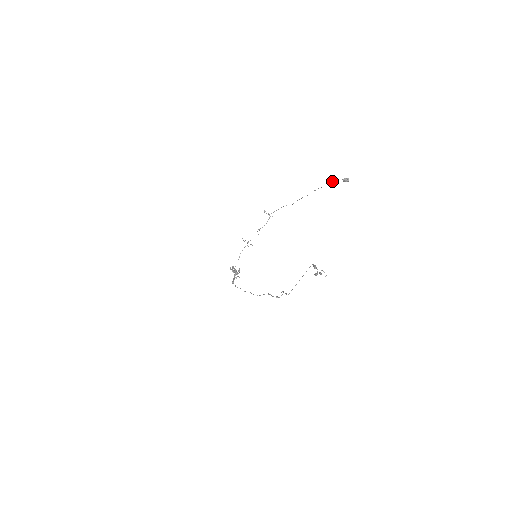
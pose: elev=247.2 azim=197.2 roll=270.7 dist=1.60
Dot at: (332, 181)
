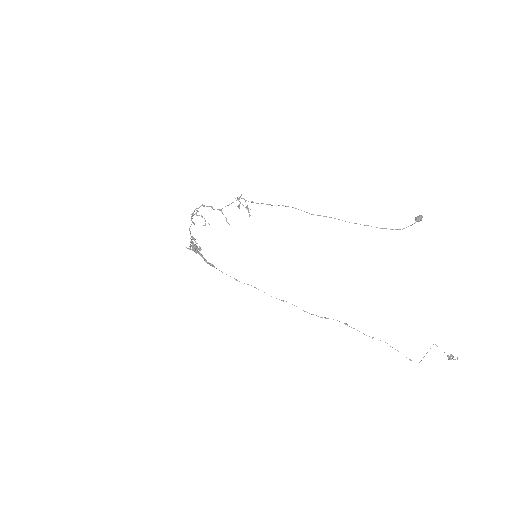
Dot at: occluded
